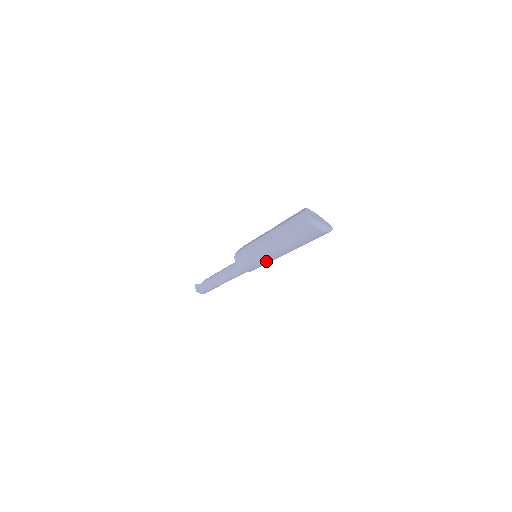
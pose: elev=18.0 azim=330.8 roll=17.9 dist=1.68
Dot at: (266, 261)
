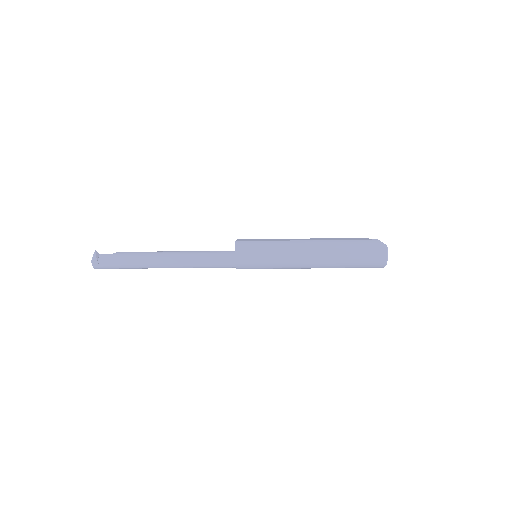
Dot at: (282, 265)
